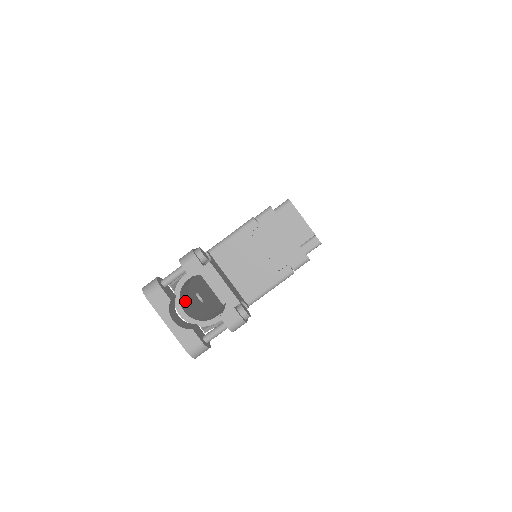
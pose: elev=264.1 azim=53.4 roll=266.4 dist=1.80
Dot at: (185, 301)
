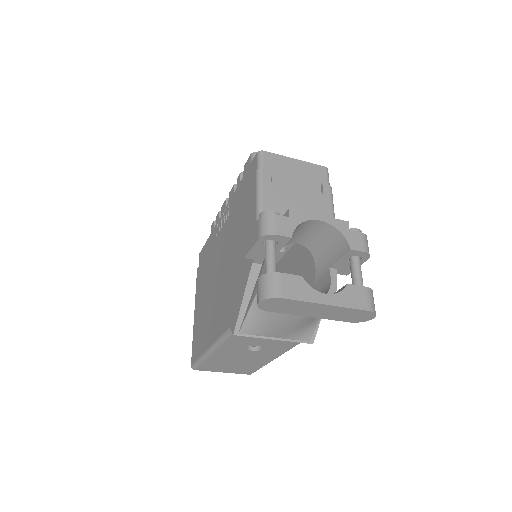
Dot at: occluded
